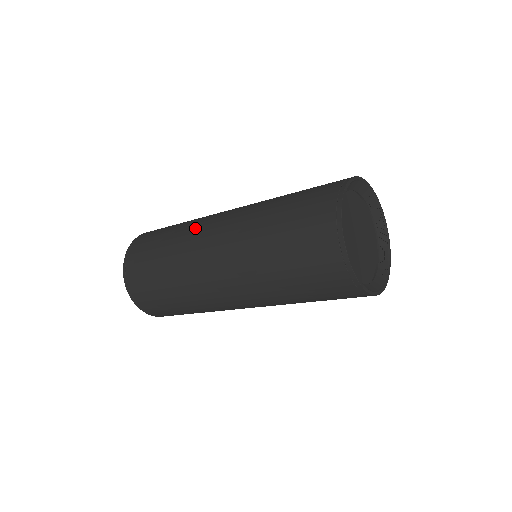
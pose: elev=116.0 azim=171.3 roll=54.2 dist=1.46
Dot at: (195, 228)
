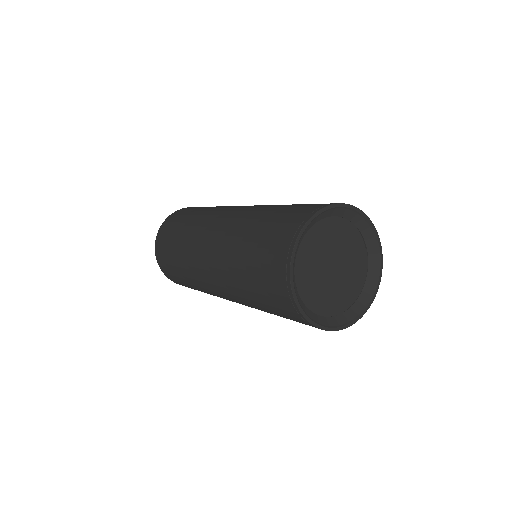
Dot at: (226, 206)
